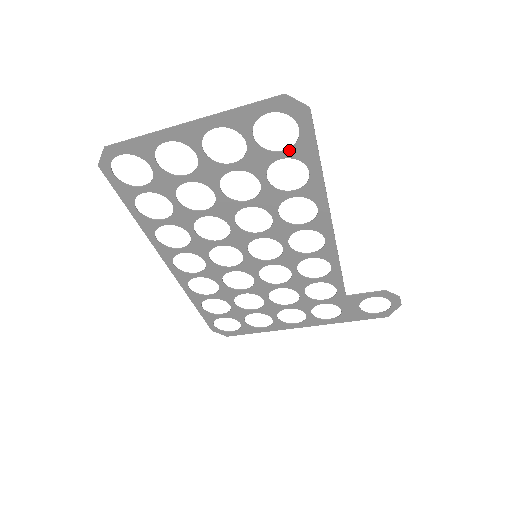
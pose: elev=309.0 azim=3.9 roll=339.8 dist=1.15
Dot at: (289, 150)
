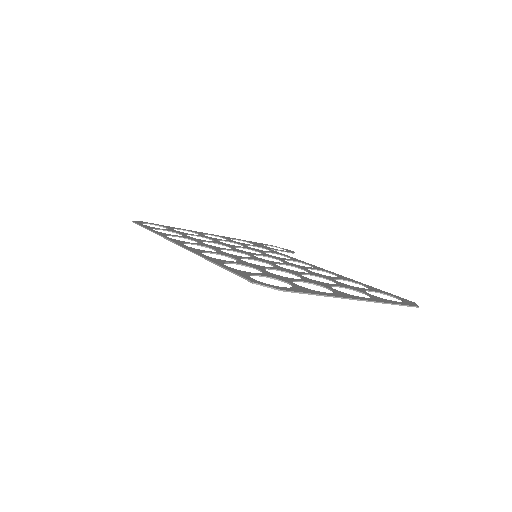
Dot at: occluded
